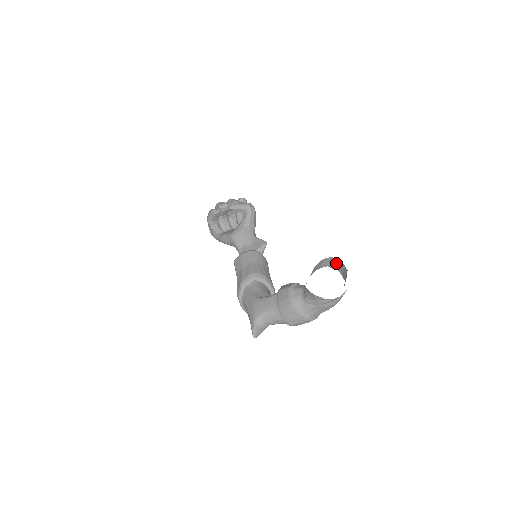
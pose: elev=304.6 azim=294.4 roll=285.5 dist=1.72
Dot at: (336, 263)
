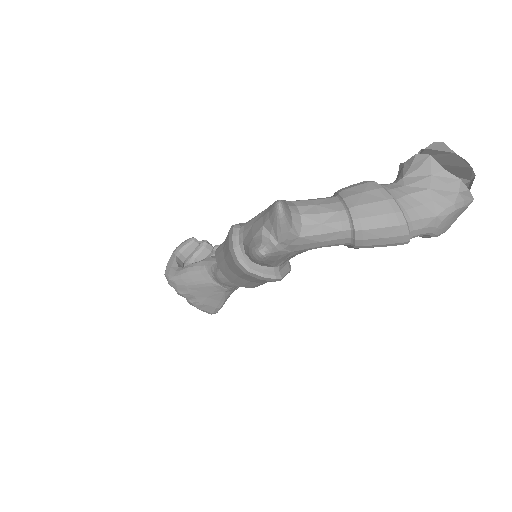
Dot at: occluded
